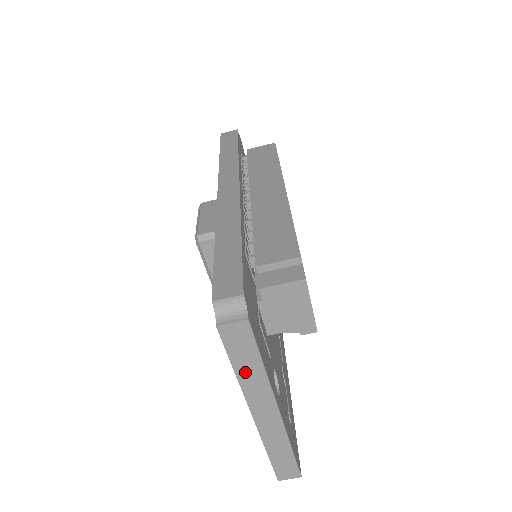
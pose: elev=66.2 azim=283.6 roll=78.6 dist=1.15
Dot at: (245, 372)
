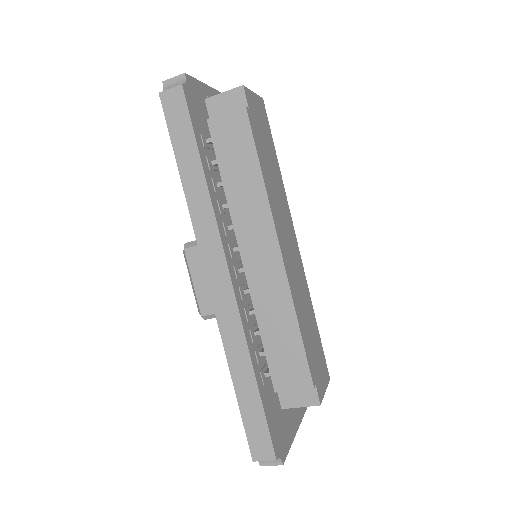
Dot at: occluded
